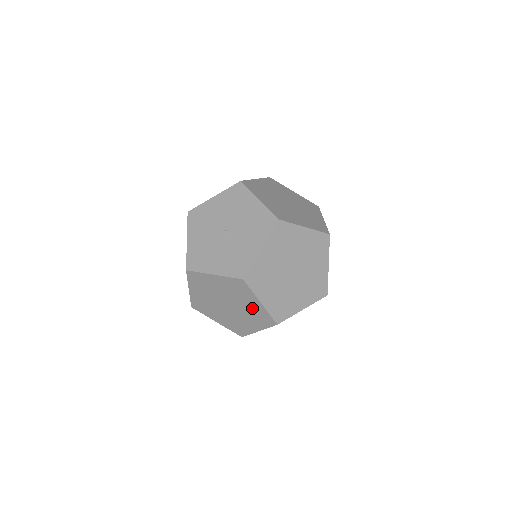
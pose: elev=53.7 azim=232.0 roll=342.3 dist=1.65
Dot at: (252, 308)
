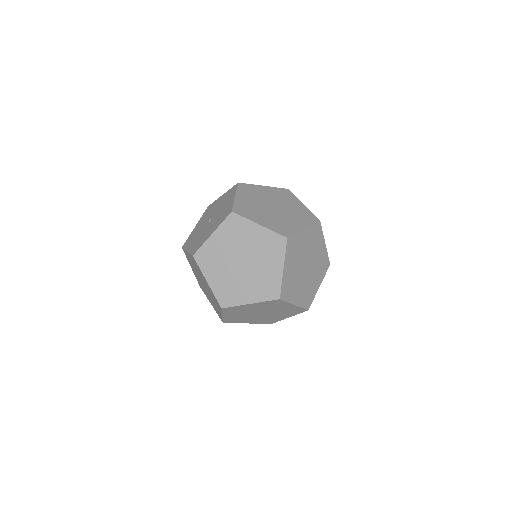
Dot at: (259, 241)
